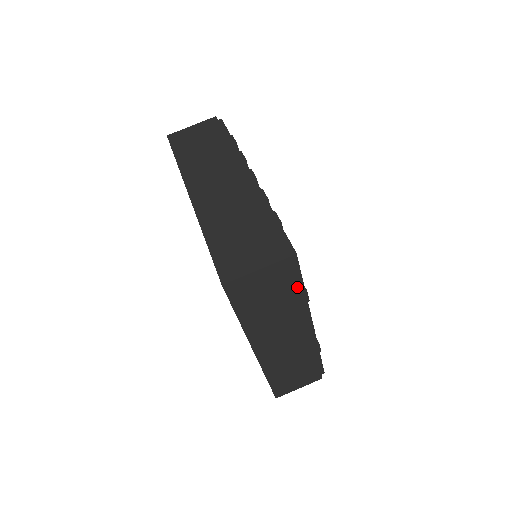
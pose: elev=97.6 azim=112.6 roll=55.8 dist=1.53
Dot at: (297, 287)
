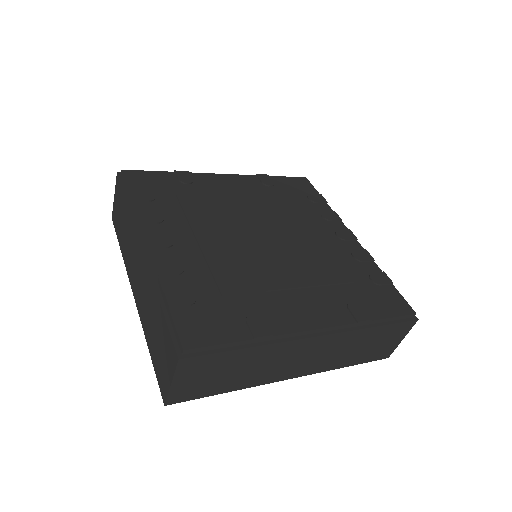
Dot at: (233, 352)
